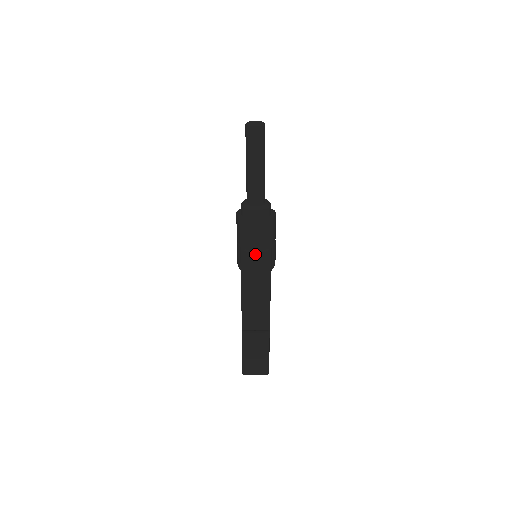
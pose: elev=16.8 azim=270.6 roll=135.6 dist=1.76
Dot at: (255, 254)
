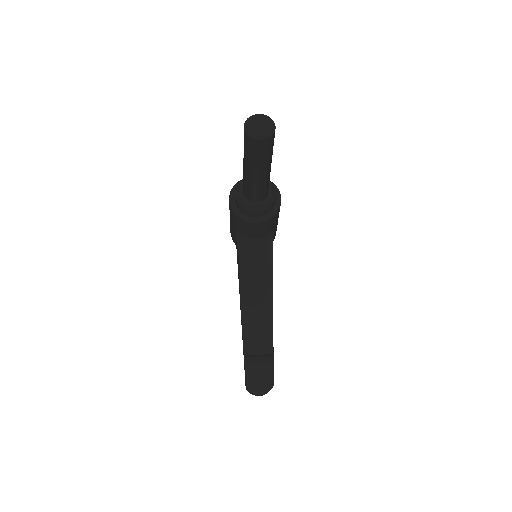
Dot at: (254, 244)
